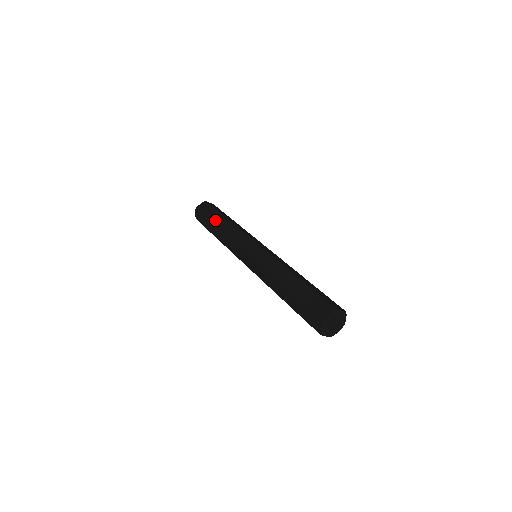
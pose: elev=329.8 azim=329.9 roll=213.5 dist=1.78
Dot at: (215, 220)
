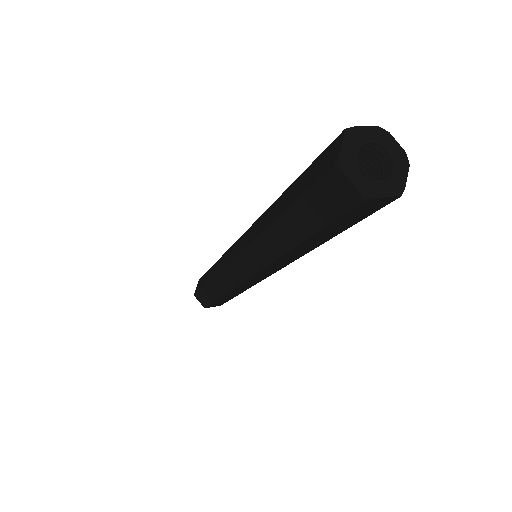
Dot at: (206, 279)
